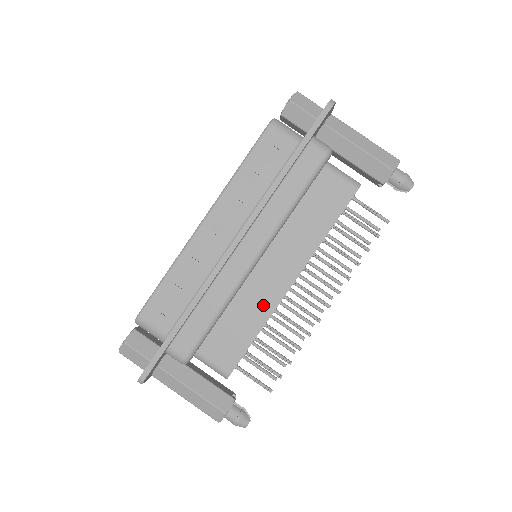
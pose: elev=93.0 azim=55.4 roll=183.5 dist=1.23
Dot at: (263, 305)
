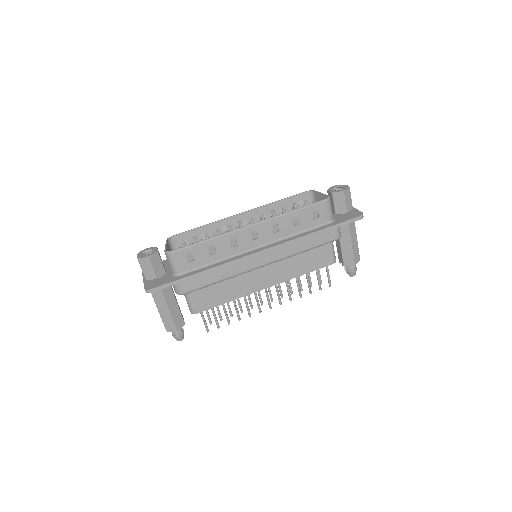
Dot at: (243, 289)
